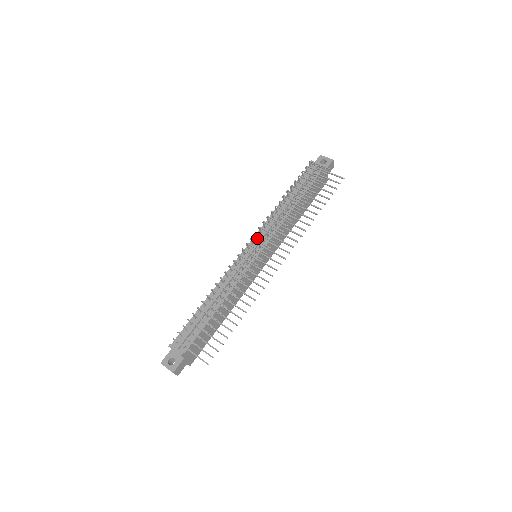
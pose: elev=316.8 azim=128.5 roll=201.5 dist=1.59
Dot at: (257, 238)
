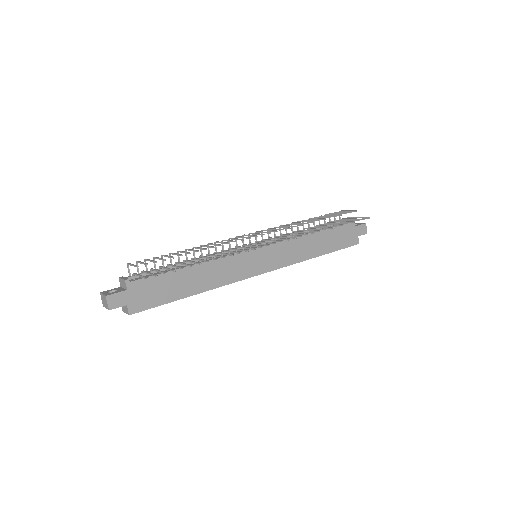
Dot at: occluded
